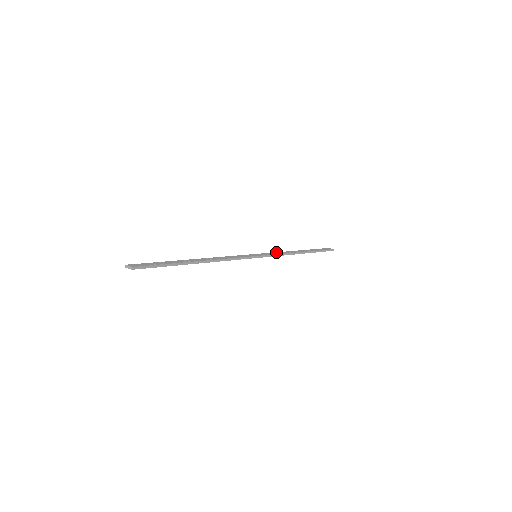
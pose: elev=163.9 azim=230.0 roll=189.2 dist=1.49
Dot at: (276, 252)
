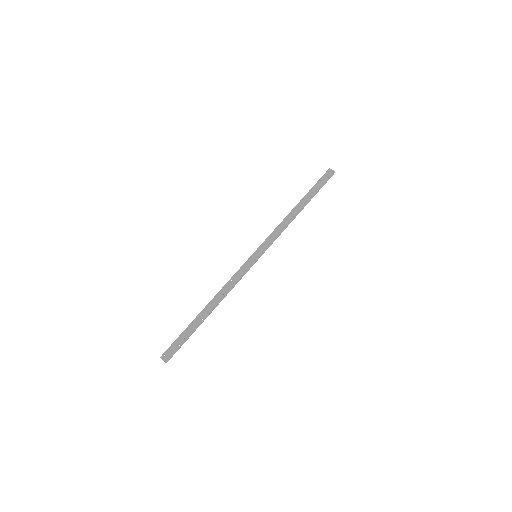
Dot at: (274, 230)
